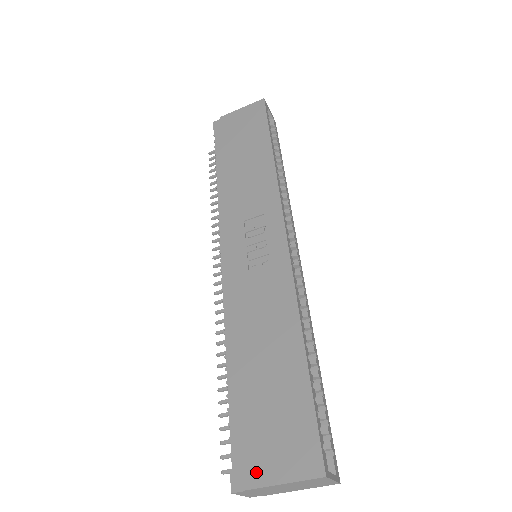
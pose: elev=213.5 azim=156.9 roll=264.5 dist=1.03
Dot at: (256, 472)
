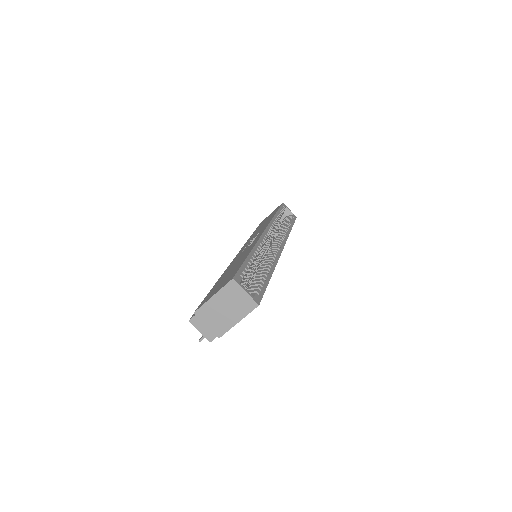
Dot at: (203, 303)
